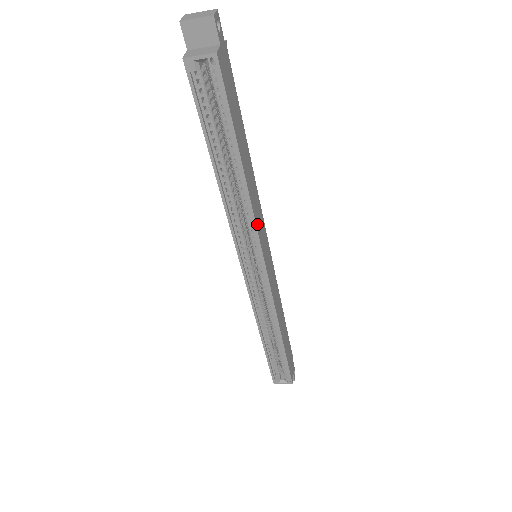
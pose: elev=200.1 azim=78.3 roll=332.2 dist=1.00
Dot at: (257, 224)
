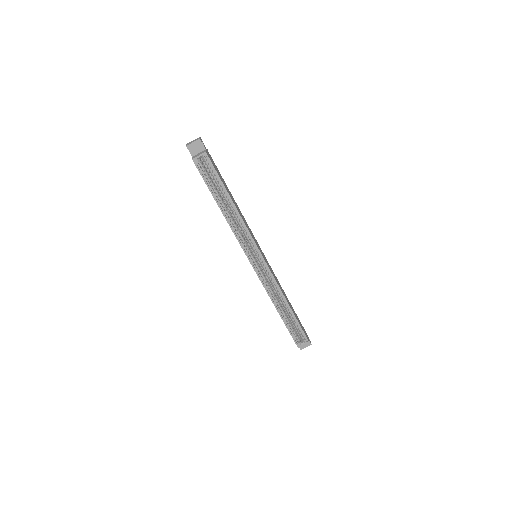
Dot at: (250, 232)
